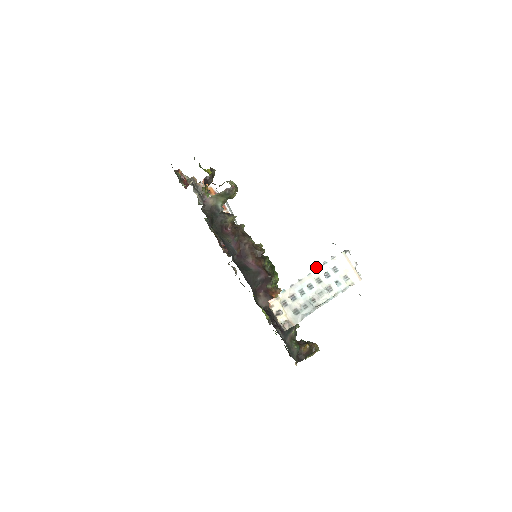
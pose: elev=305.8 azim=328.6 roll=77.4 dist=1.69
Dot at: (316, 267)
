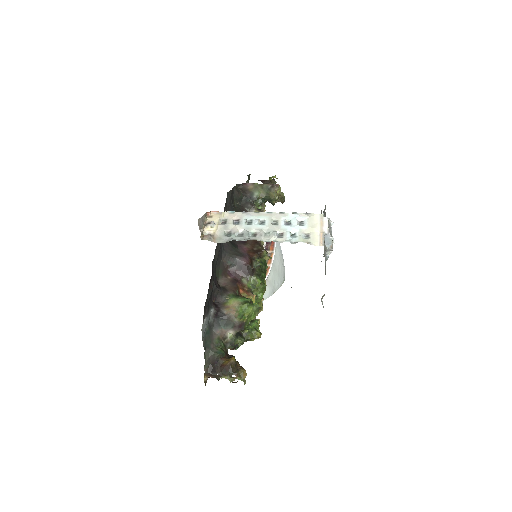
Dot at: (282, 212)
